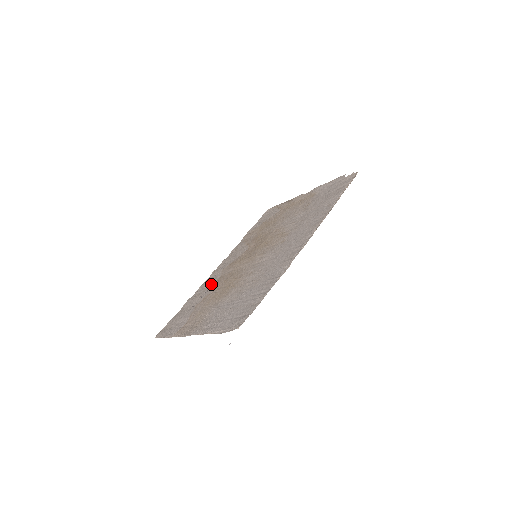
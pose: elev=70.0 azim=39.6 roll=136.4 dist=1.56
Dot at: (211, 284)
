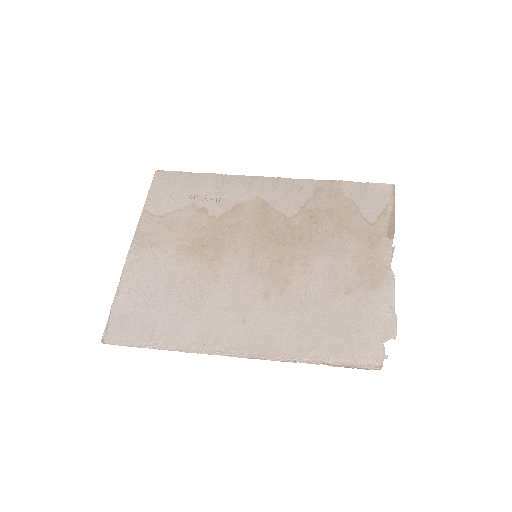
Dot at: (231, 197)
